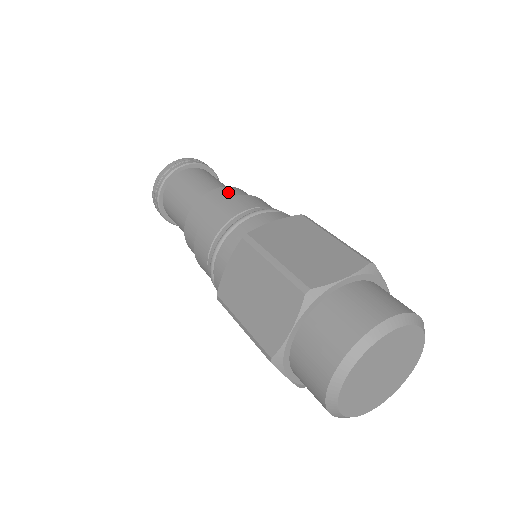
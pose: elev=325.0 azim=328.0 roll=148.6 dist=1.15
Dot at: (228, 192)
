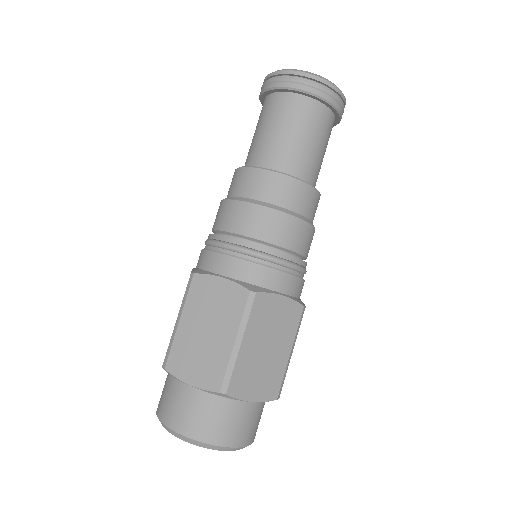
Dot at: (306, 200)
